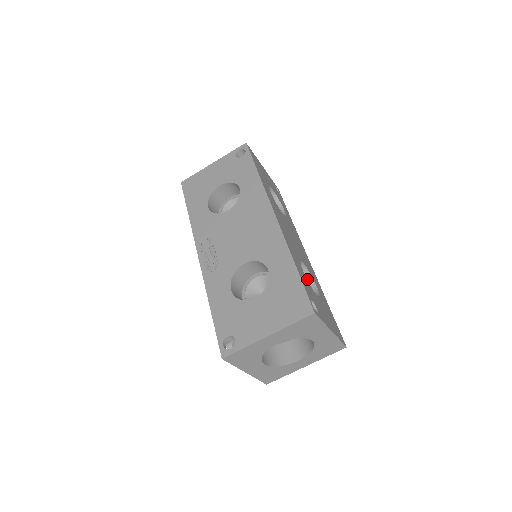
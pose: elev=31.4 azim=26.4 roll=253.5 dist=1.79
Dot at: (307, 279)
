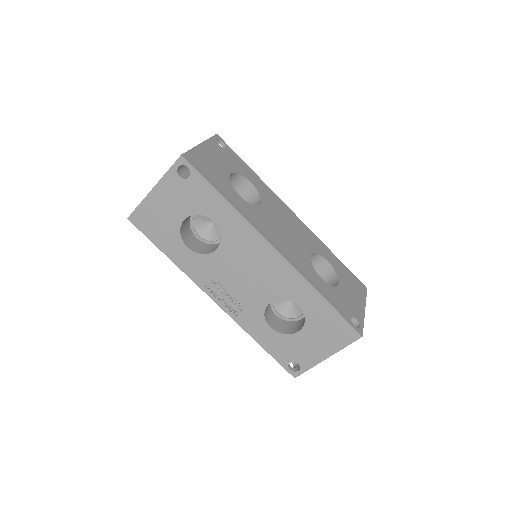
Dot at: (315, 258)
